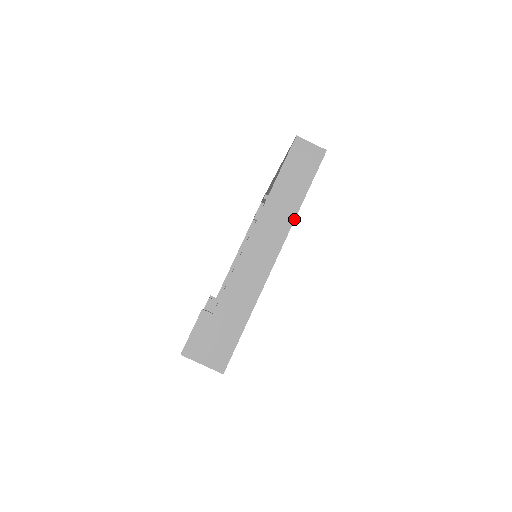
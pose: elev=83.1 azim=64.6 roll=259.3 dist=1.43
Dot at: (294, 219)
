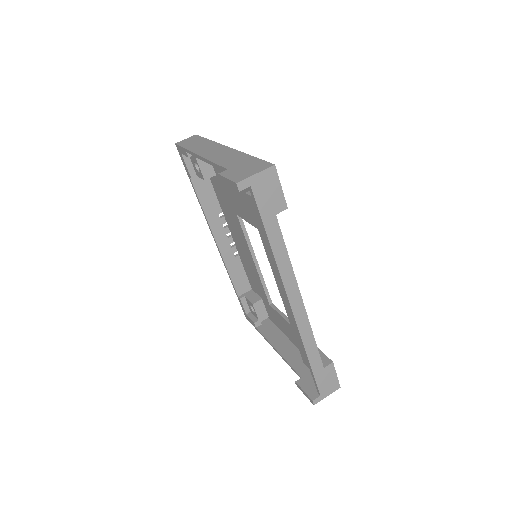
Dot at: (214, 142)
